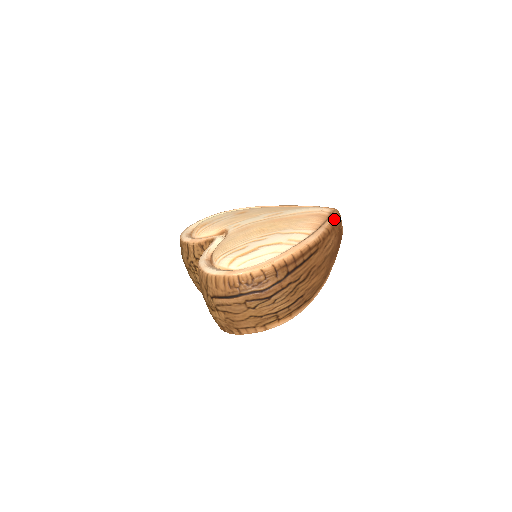
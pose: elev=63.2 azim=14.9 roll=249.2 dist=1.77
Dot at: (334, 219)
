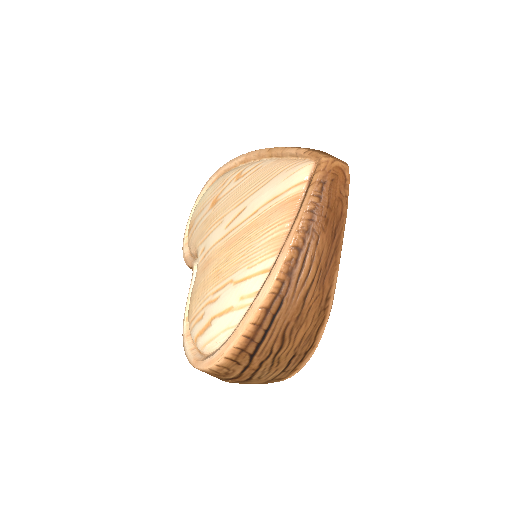
Dot at: (308, 207)
